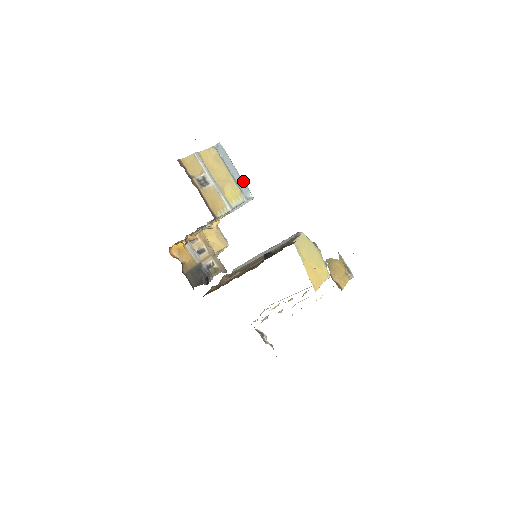
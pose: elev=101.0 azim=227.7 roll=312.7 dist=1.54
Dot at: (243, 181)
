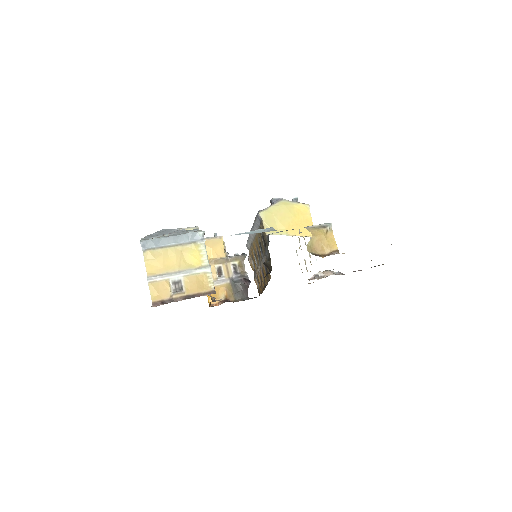
Dot at: (185, 235)
